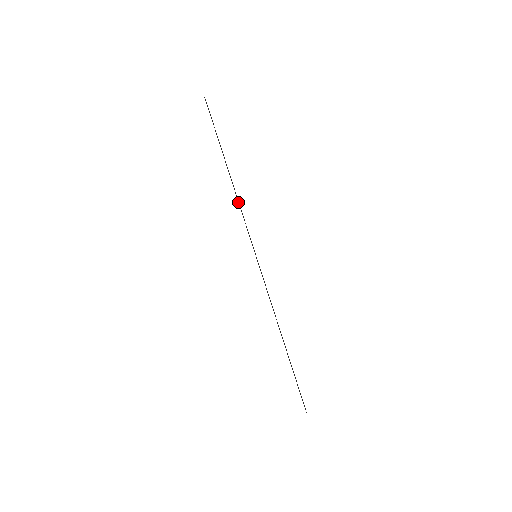
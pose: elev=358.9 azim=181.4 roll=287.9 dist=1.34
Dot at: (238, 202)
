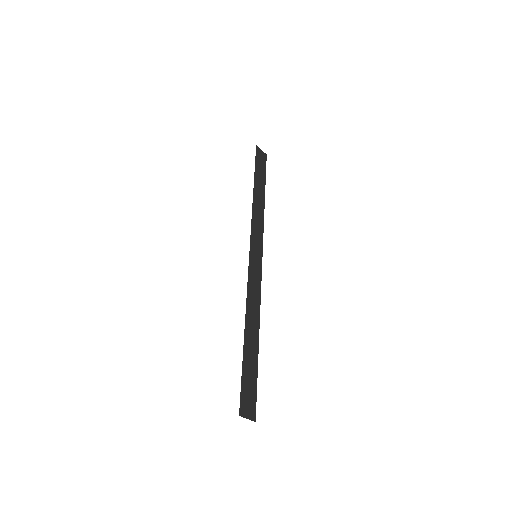
Dot at: (254, 212)
